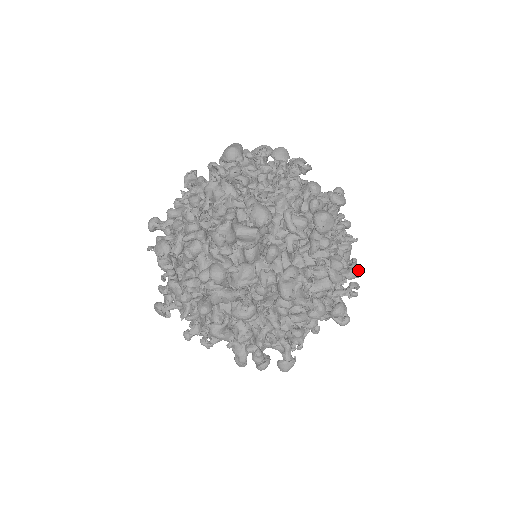
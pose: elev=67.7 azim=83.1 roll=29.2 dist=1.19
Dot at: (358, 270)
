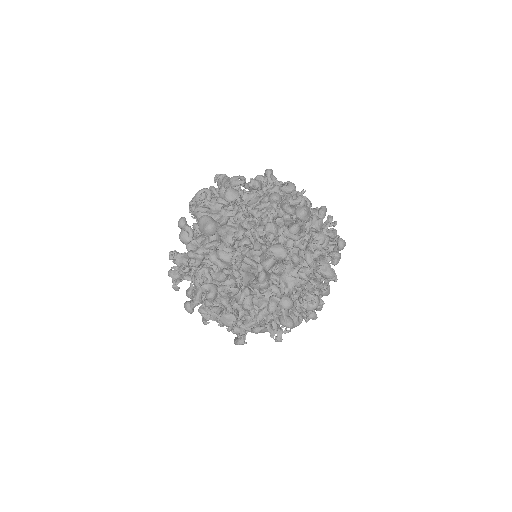
Dot at: (324, 208)
